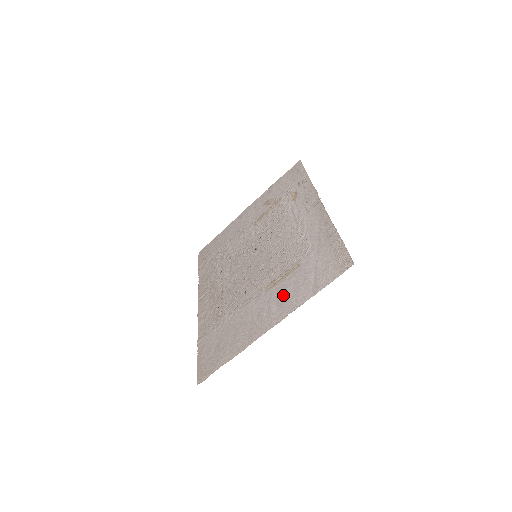
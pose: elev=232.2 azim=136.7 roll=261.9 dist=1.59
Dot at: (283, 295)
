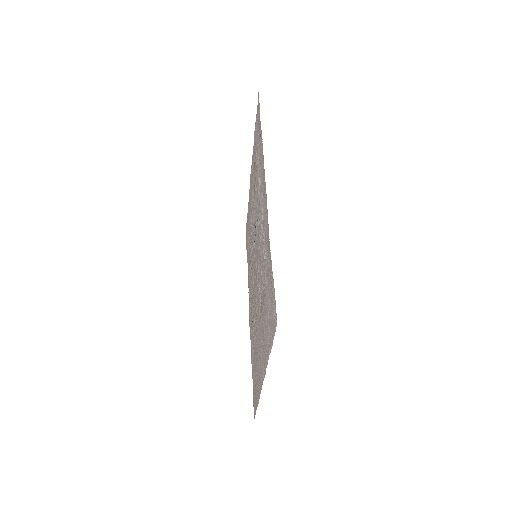
Dot at: (263, 336)
